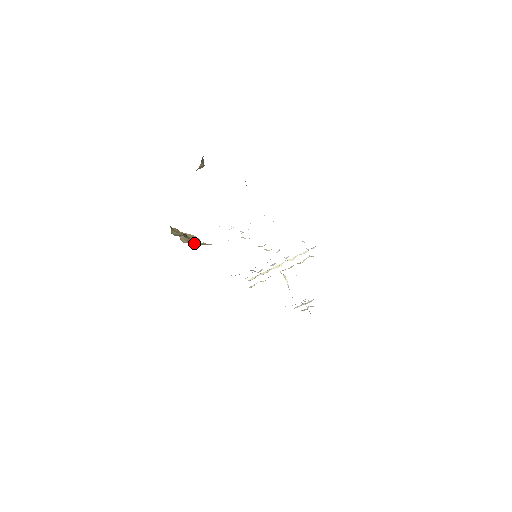
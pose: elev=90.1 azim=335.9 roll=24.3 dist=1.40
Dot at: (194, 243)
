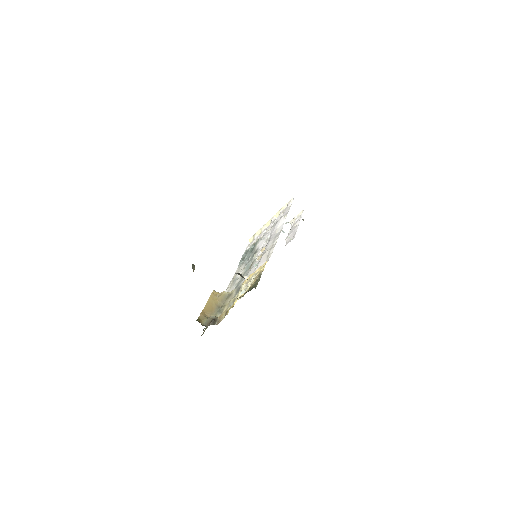
Dot at: (218, 308)
